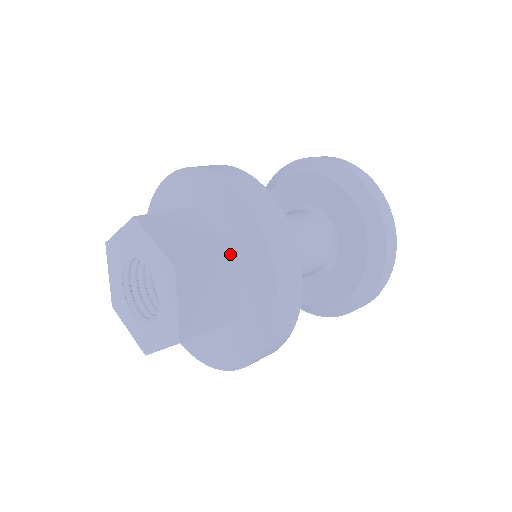
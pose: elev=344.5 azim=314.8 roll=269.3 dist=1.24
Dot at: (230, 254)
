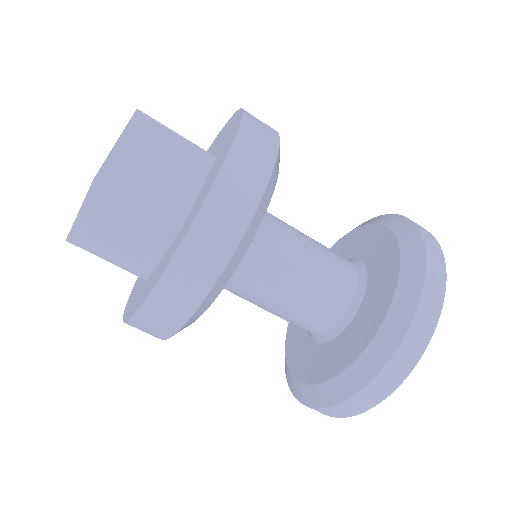
Dot at: (205, 152)
